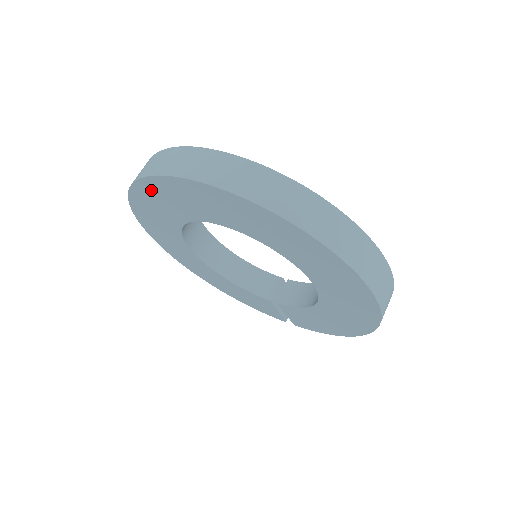
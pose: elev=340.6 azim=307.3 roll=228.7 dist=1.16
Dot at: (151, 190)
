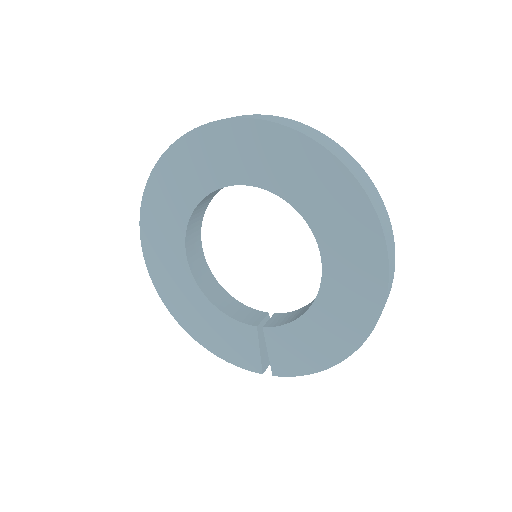
Dot at: (183, 154)
